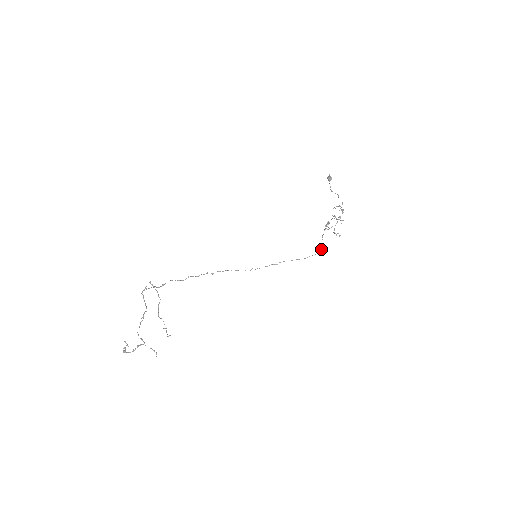
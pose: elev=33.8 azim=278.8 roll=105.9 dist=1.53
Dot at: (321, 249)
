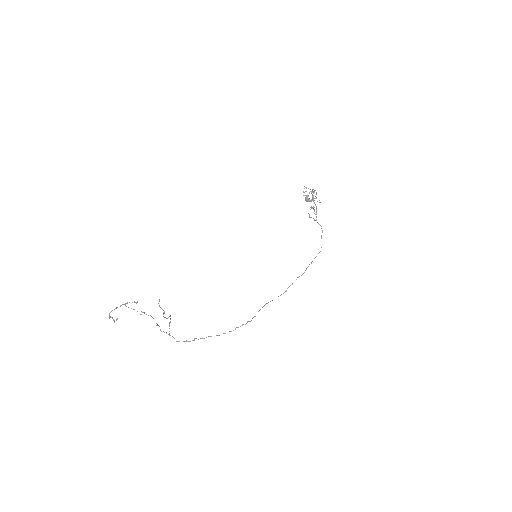
Dot at: (309, 216)
